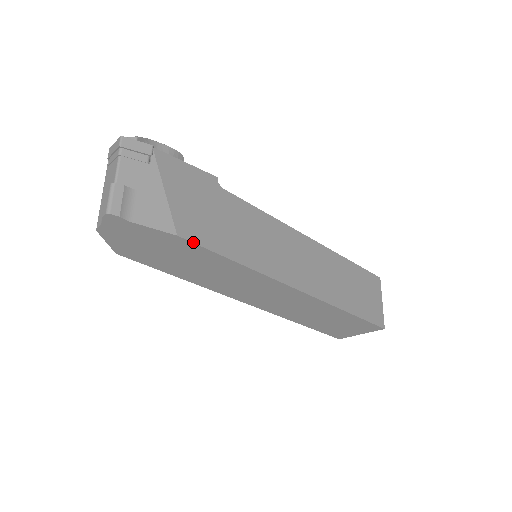
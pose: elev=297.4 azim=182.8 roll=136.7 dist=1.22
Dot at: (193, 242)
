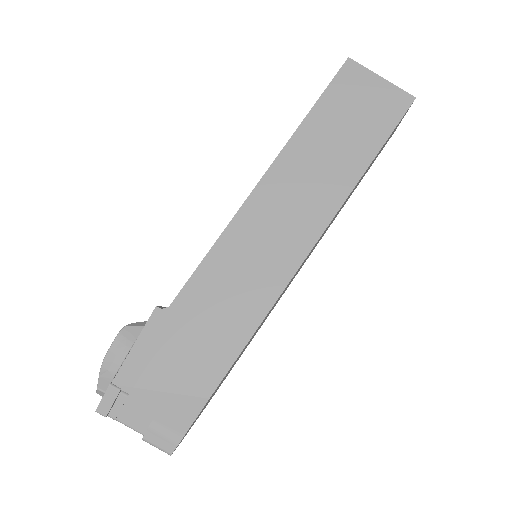
Dot at: (221, 381)
